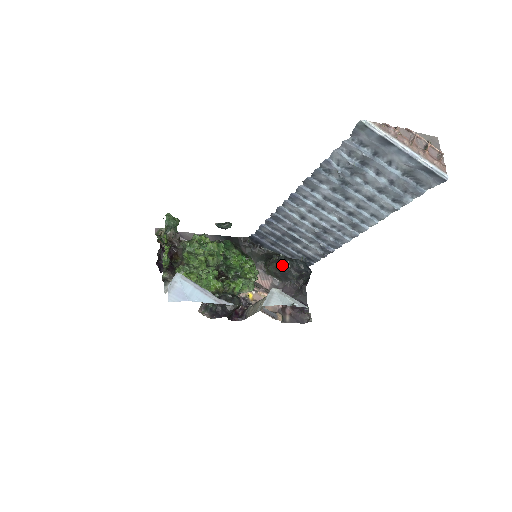
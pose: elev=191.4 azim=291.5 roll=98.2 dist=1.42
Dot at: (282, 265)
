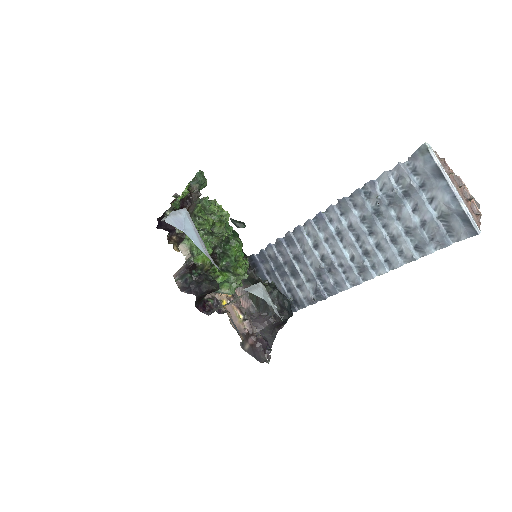
Dot at: (269, 291)
